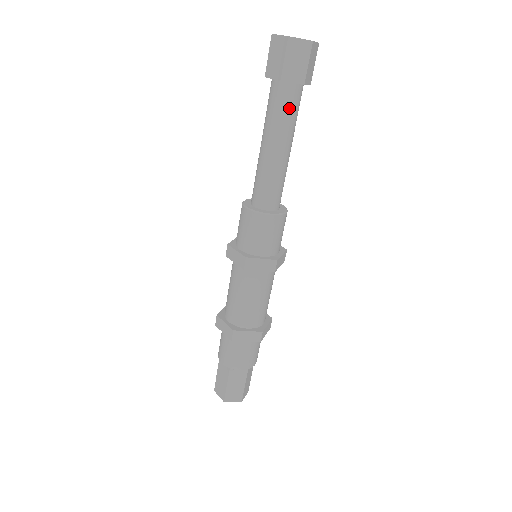
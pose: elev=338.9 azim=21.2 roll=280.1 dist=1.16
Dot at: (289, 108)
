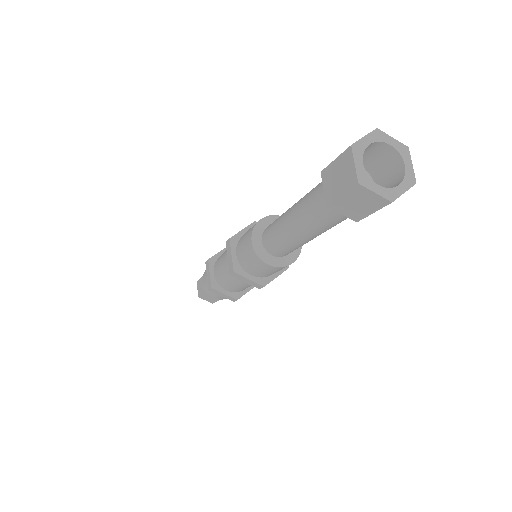
Dot at: occluded
